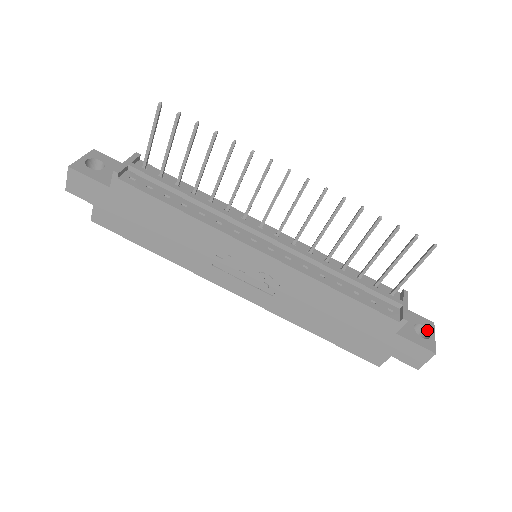
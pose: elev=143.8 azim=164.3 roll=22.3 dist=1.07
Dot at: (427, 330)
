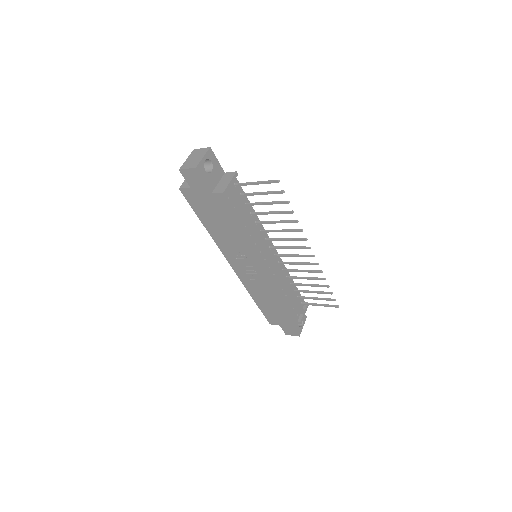
Dot at: (302, 321)
